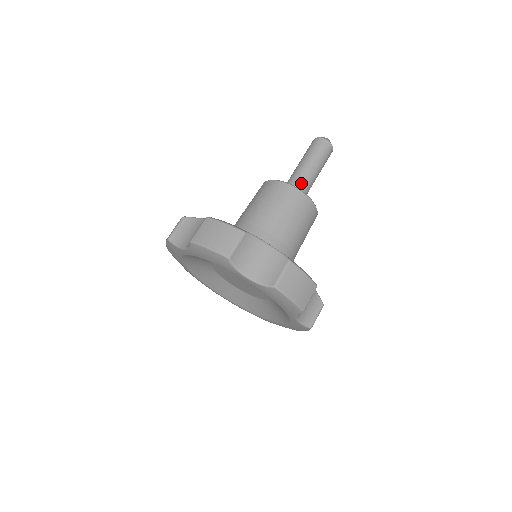
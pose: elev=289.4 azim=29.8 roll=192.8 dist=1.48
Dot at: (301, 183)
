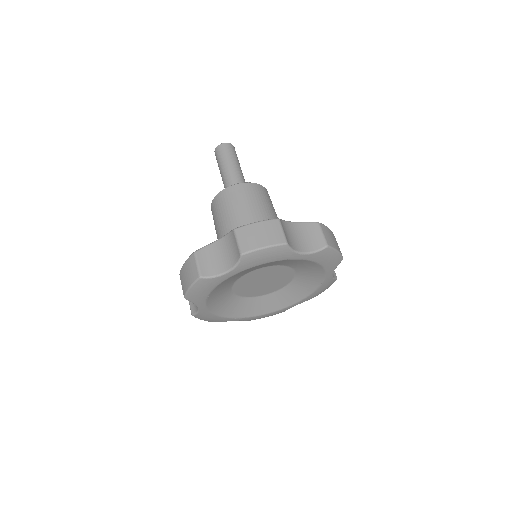
Dot at: (230, 185)
